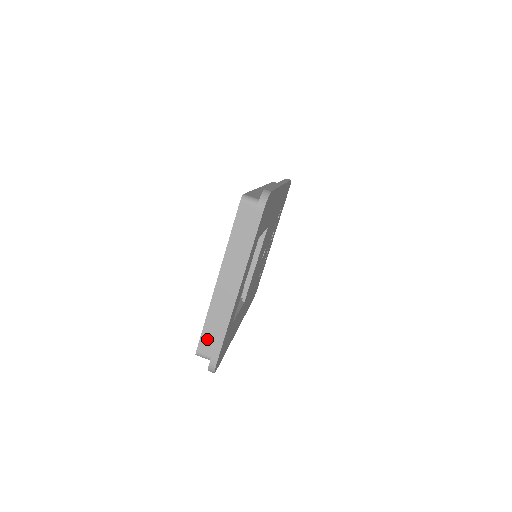
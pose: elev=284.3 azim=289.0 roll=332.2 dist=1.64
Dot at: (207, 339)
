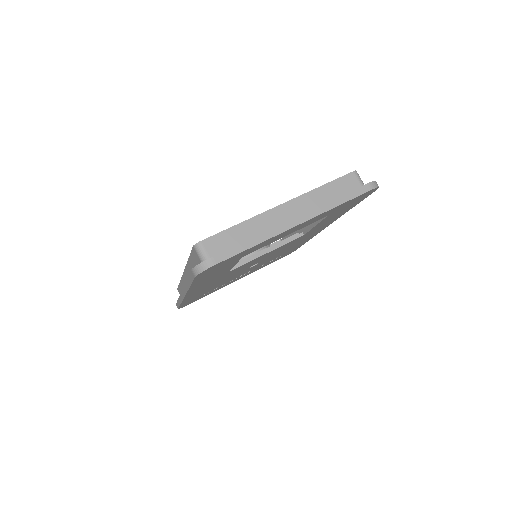
Dot at: (223, 240)
